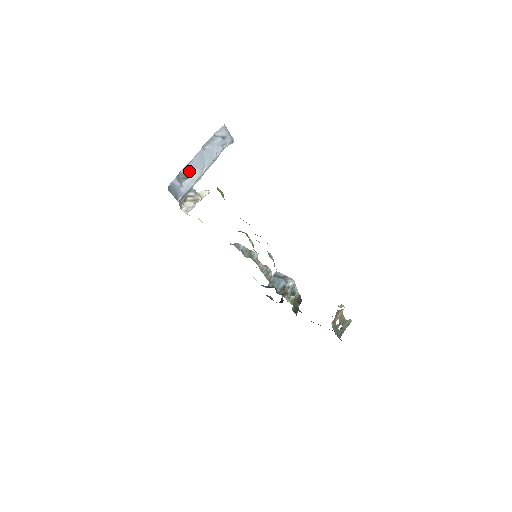
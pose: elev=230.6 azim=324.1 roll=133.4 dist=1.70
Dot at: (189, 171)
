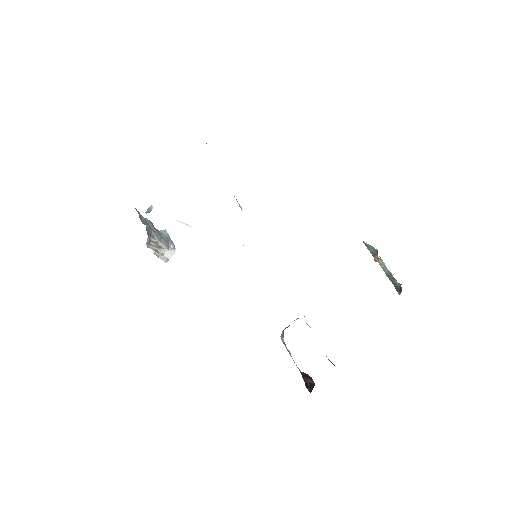
Dot at: (148, 223)
